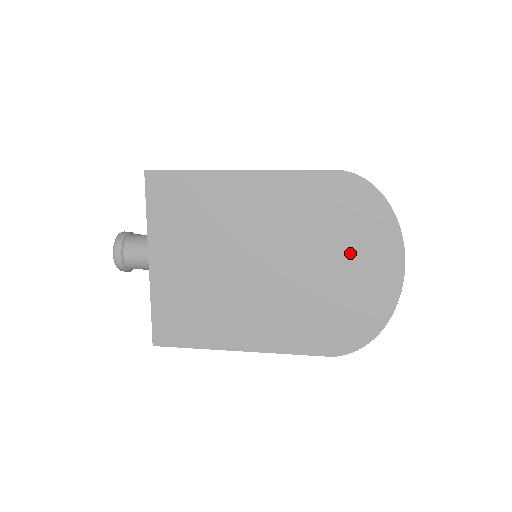
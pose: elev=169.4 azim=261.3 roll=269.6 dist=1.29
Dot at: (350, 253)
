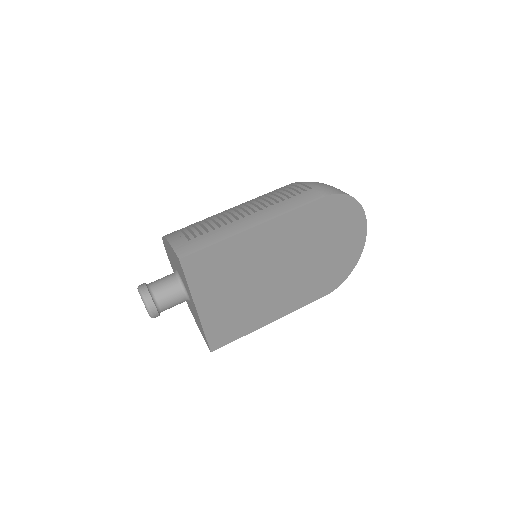
Dot at: (336, 239)
